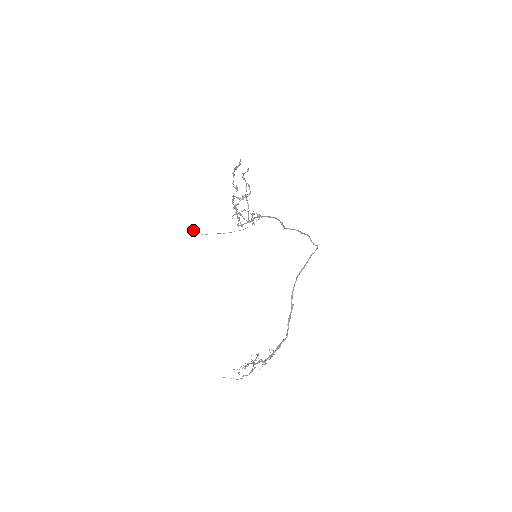
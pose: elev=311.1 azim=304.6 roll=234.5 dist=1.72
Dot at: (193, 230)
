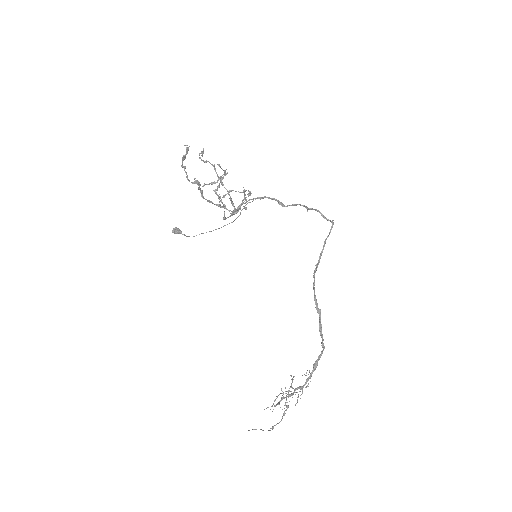
Dot at: (180, 232)
